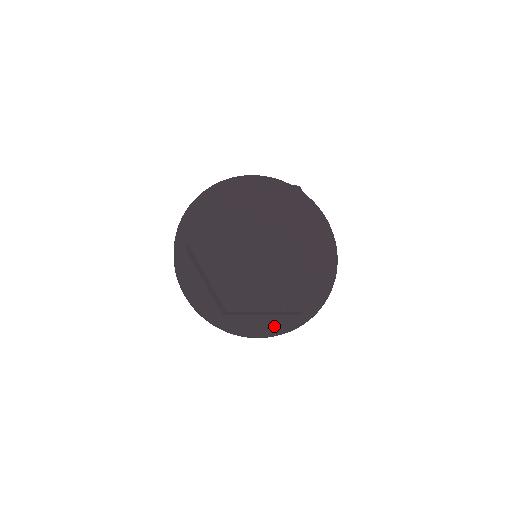
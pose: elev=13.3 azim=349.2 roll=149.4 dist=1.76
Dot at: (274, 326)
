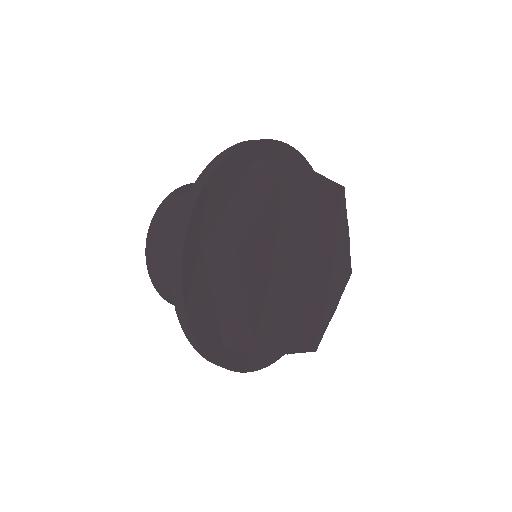
Dot at: occluded
